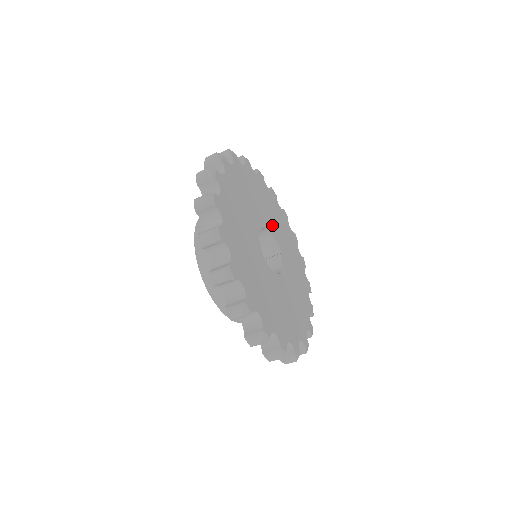
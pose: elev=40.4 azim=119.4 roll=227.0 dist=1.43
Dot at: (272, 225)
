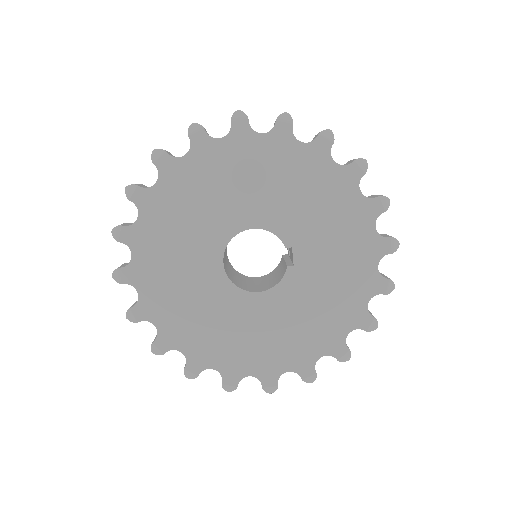
Dot at: (296, 224)
